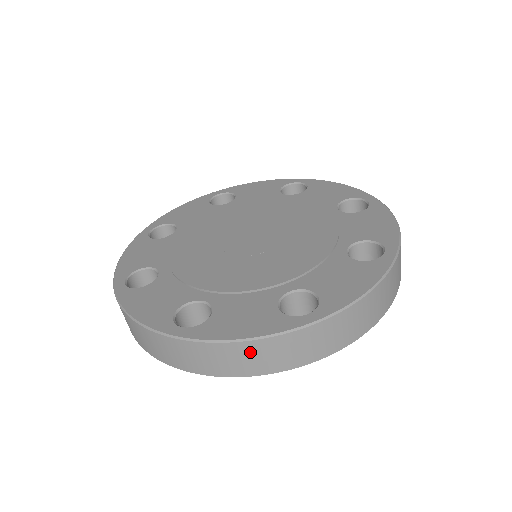
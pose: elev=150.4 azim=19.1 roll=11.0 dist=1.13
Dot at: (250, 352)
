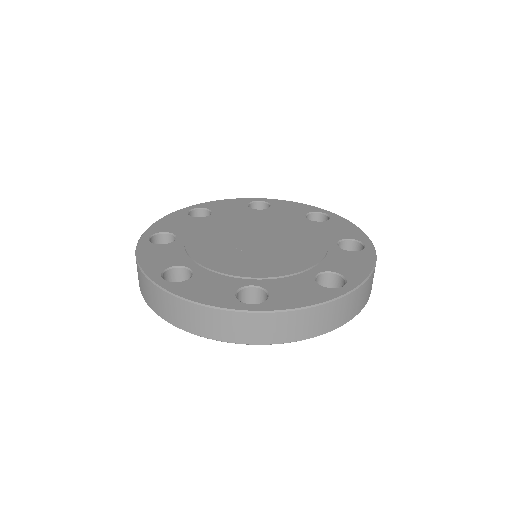
Dot at: (312, 317)
